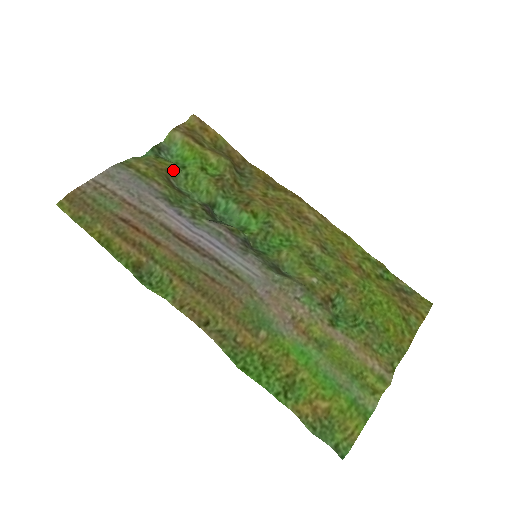
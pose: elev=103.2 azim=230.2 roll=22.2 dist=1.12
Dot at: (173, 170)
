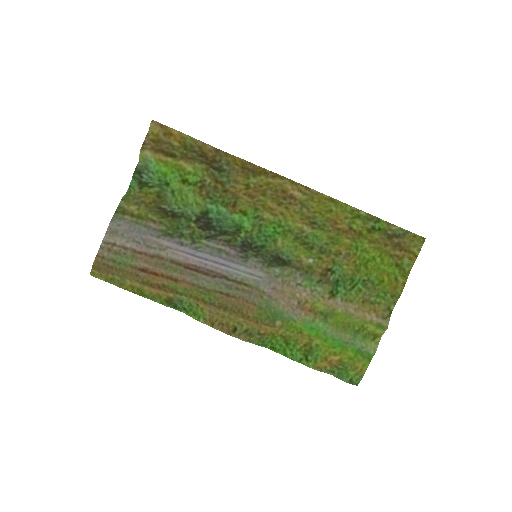
Dot at: (160, 196)
